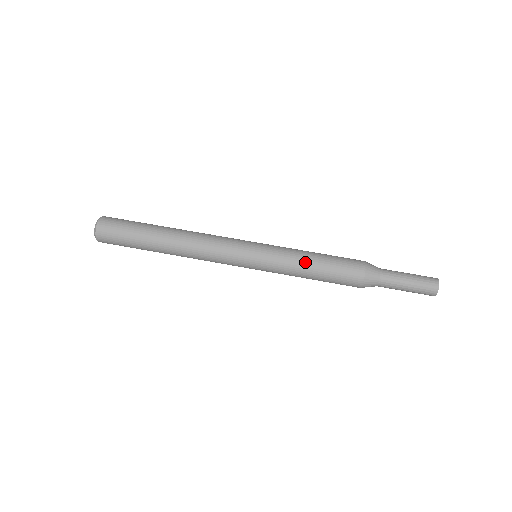
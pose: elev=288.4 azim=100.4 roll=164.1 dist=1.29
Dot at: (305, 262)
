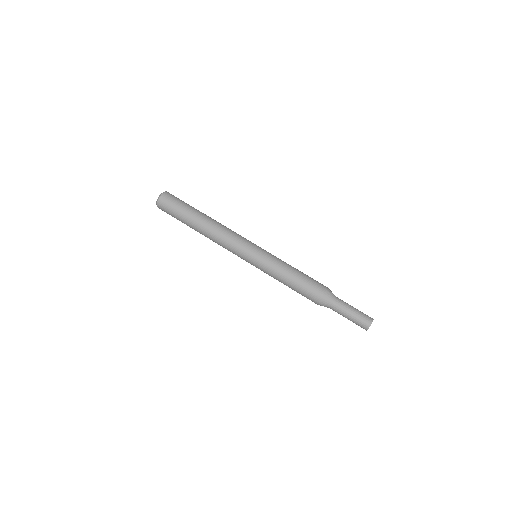
Dot at: (290, 267)
